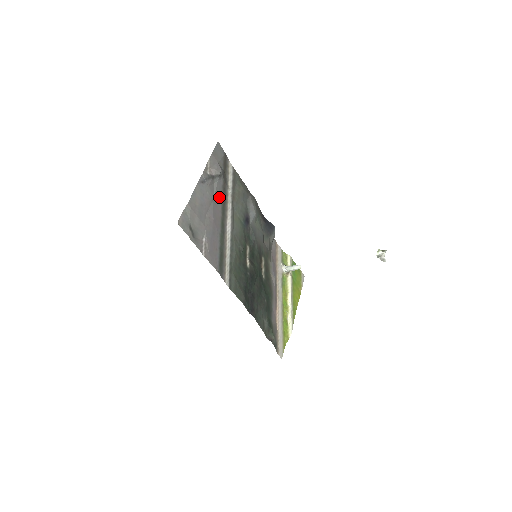
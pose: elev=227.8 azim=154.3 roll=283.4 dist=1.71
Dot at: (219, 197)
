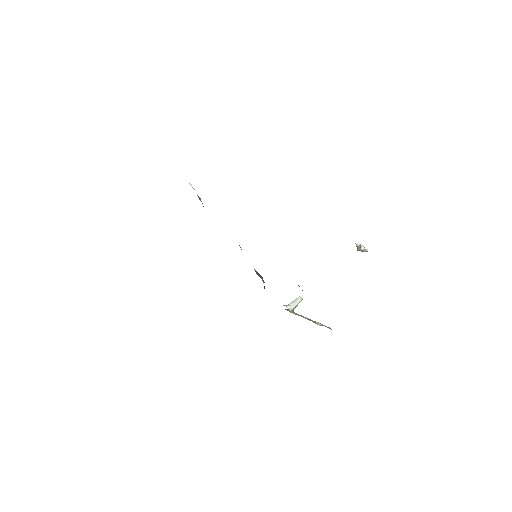
Dot at: occluded
